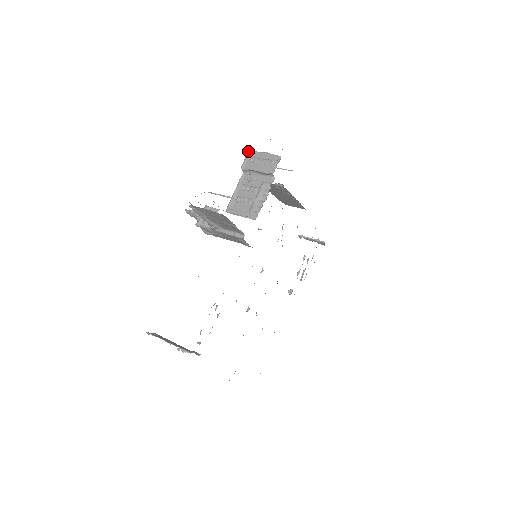
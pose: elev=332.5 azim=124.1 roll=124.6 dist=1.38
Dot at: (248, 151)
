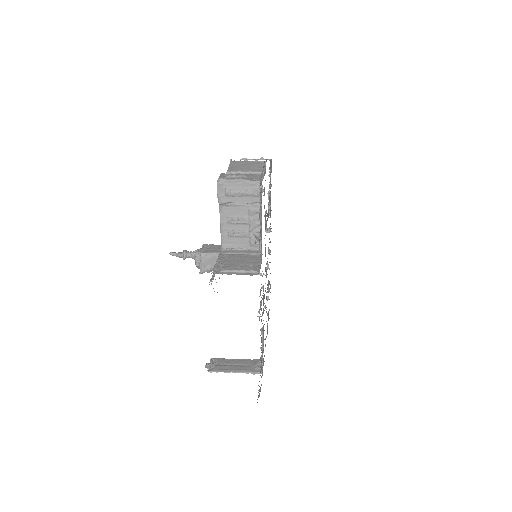
Dot at: (217, 182)
